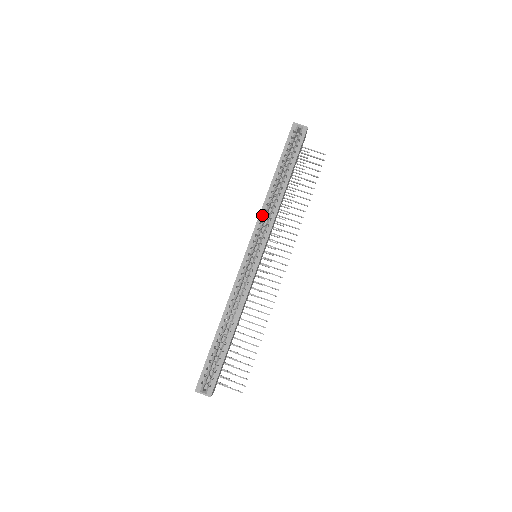
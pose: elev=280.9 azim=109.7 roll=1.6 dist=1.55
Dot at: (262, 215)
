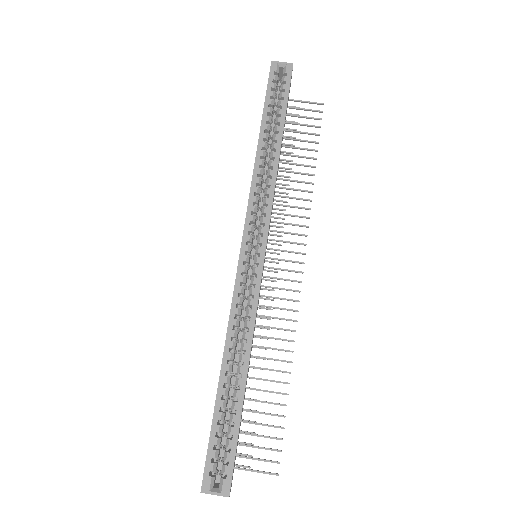
Dot at: (254, 193)
